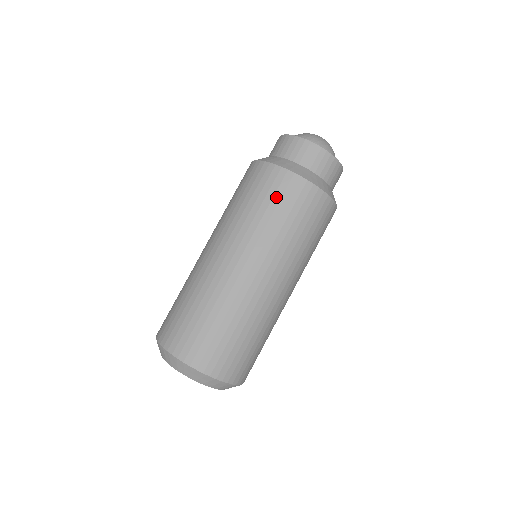
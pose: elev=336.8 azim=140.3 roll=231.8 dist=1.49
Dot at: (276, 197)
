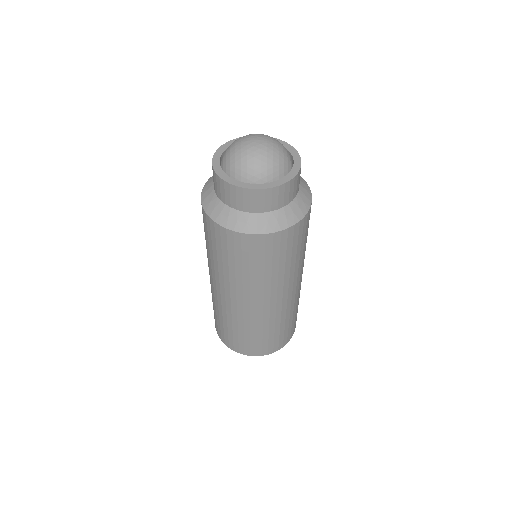
Dot at: (289, 250)
